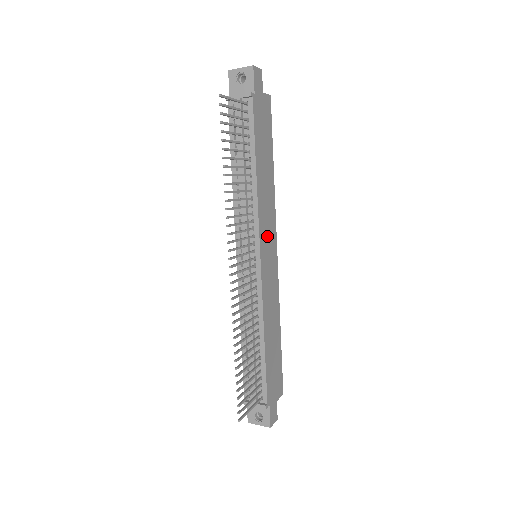
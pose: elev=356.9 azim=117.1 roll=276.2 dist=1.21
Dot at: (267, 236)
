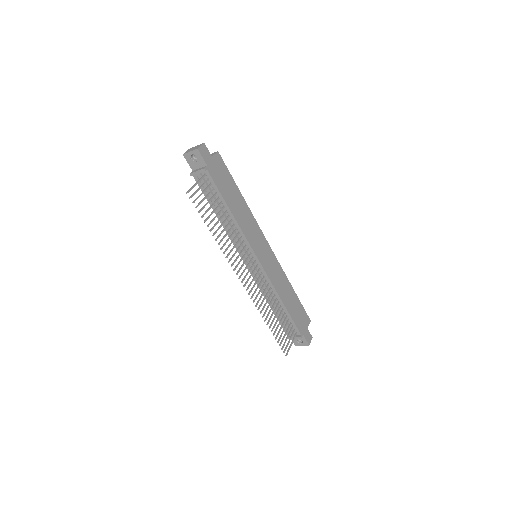
Dot at: (257, 242)
